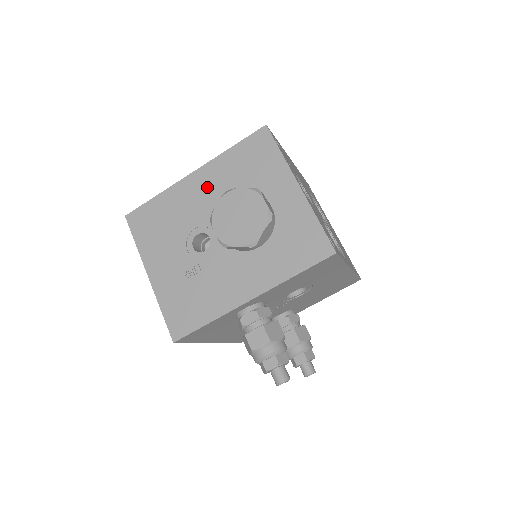
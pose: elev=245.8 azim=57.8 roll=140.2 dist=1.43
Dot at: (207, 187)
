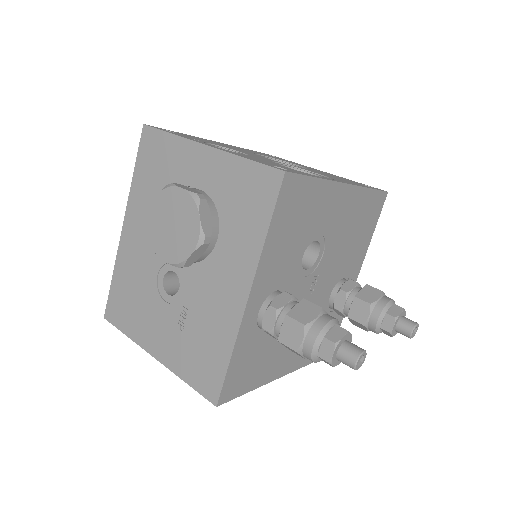
Dot at: (140, 228)
